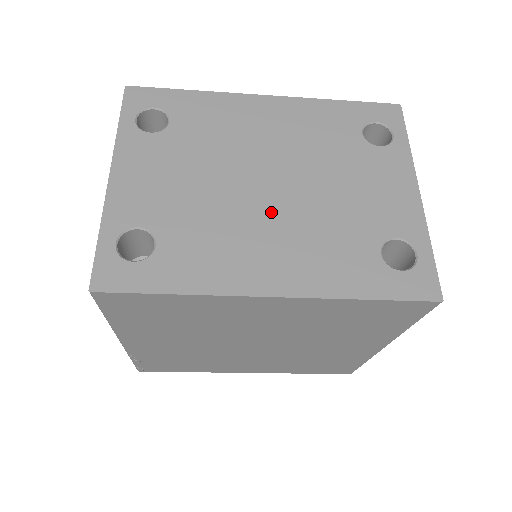
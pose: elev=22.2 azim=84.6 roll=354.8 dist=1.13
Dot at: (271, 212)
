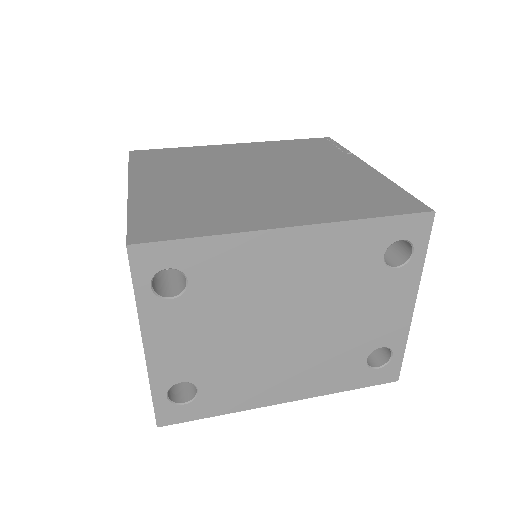
Dot at: (288, 349)
